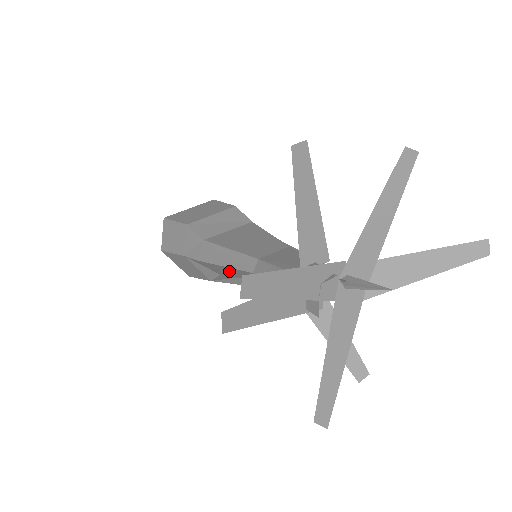
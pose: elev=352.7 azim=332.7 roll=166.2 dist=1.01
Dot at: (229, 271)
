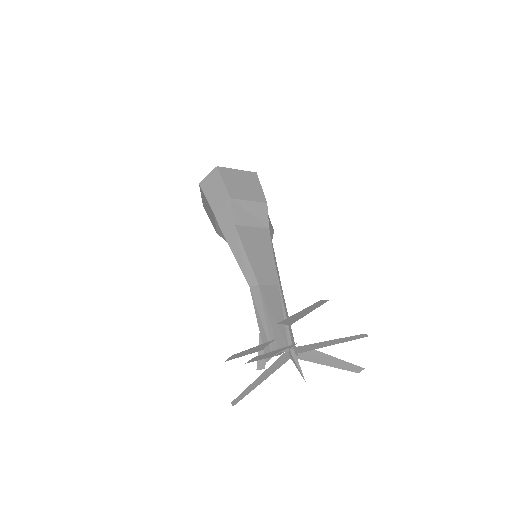
Dot at: occluded
